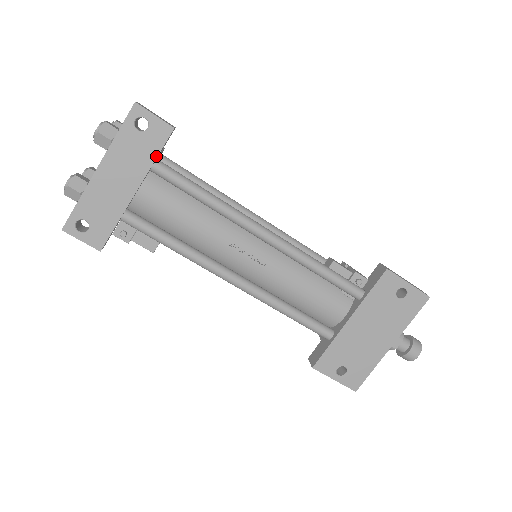
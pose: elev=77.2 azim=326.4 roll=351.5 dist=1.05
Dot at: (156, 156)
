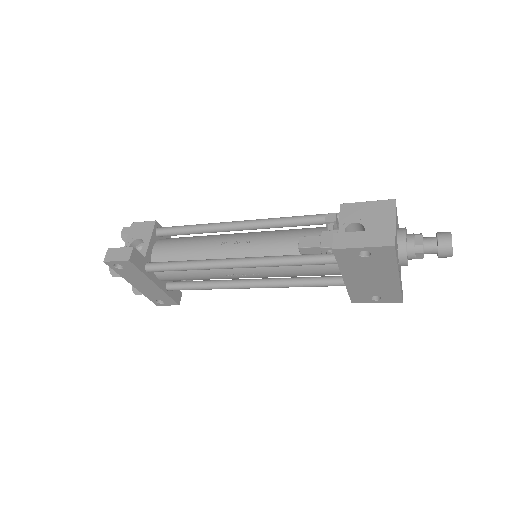
Dot at: (141, 272)
